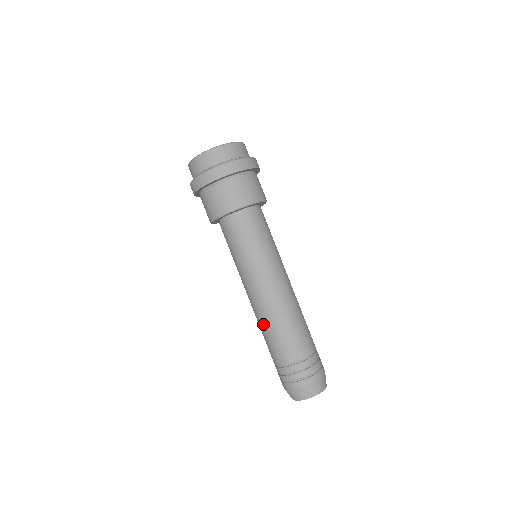
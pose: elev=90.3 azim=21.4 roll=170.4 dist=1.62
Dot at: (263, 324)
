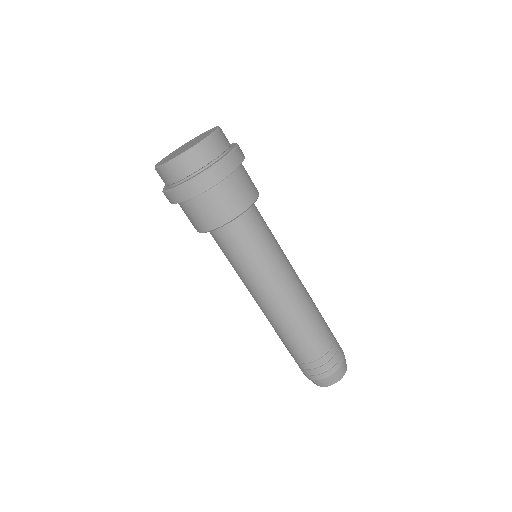
Dot at: occluded
